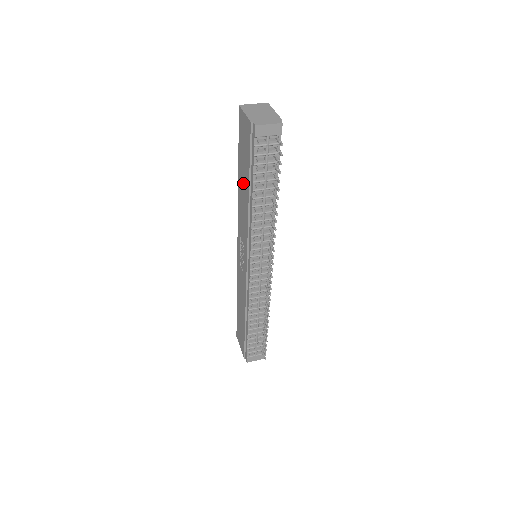
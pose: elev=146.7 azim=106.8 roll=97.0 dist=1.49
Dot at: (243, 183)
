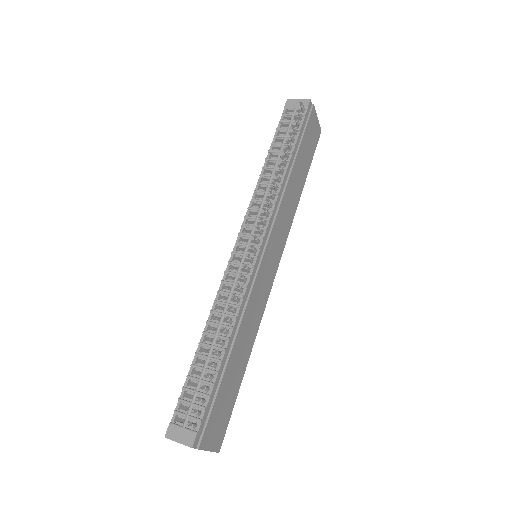
Dot at: occluded
